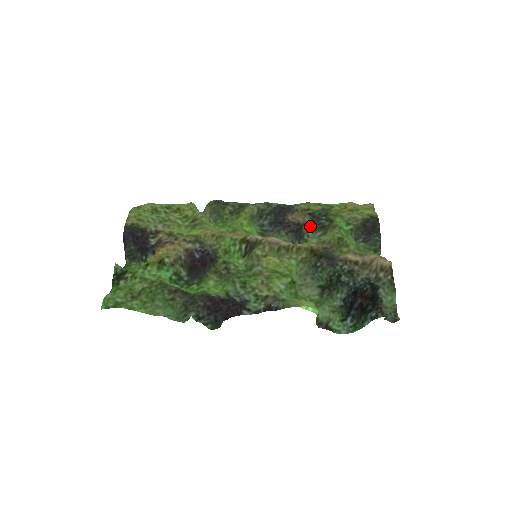
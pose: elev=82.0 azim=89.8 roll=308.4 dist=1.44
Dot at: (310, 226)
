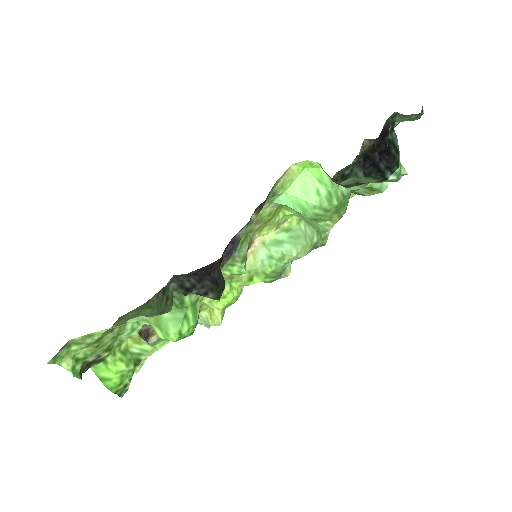
Dot at: occluded
